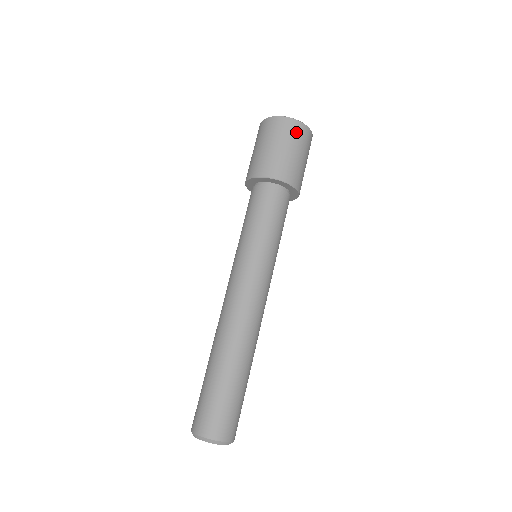
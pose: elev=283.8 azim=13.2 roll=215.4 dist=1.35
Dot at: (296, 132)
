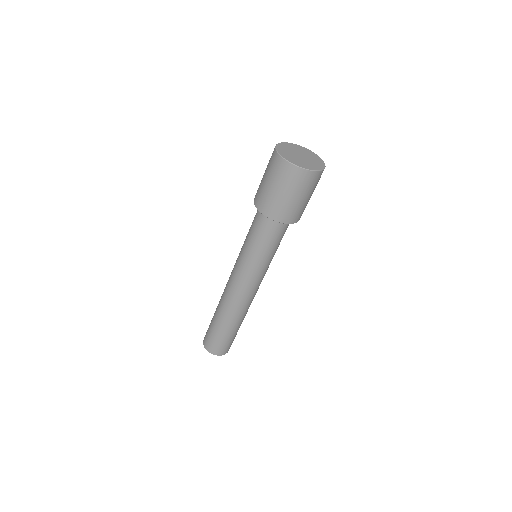
Dot at: (290, 176)
